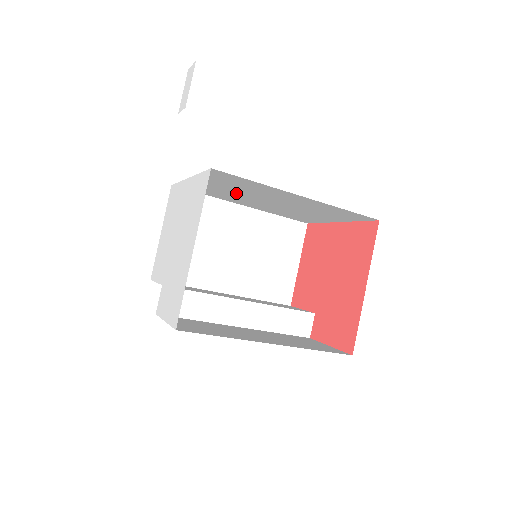
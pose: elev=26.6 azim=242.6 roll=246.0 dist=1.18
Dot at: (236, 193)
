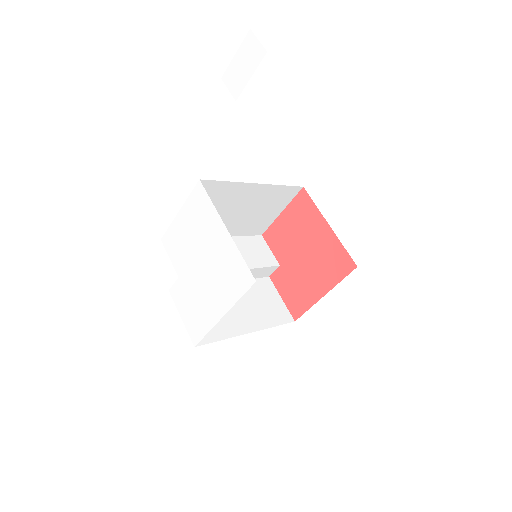
Dot at: occluded
